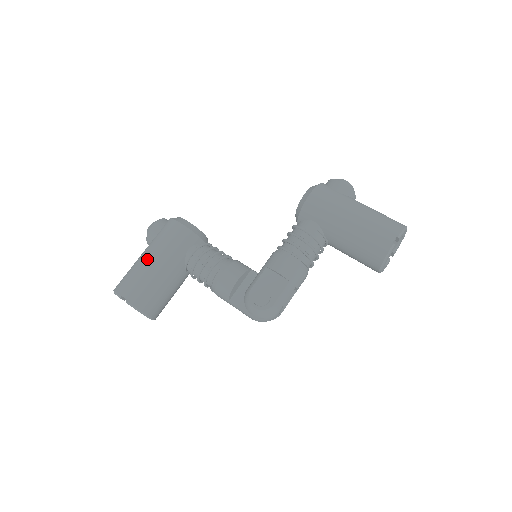
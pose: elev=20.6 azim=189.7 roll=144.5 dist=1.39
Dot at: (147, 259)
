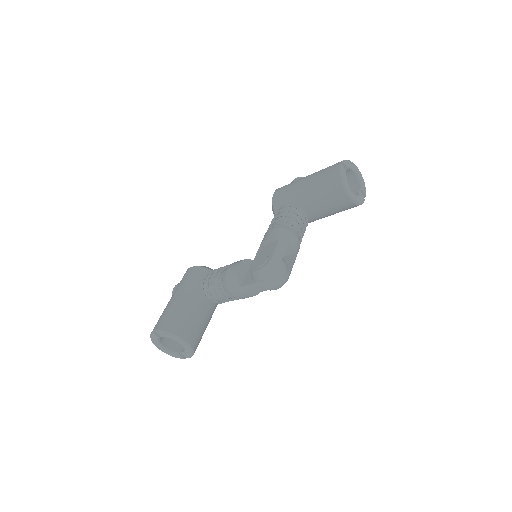
Dot at: (170, 300)
